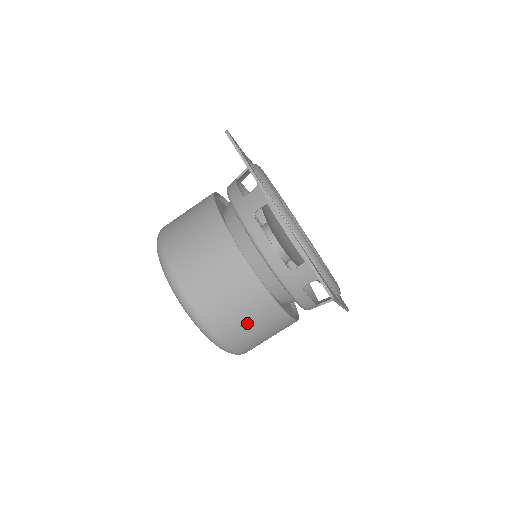
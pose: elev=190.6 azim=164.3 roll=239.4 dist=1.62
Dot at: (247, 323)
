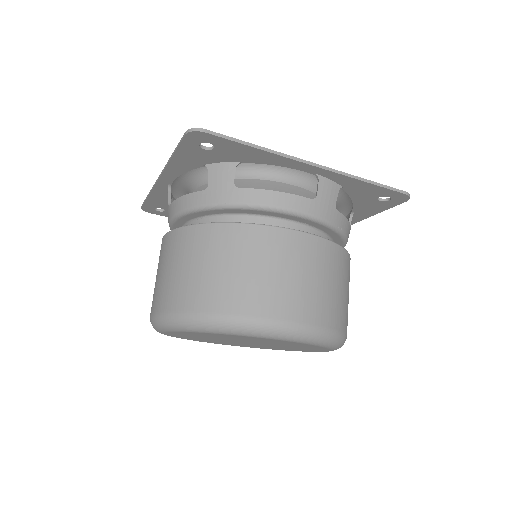
Dot at: (225, 270)
